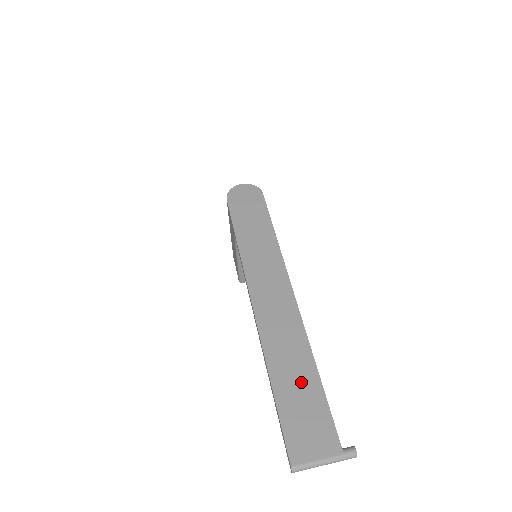
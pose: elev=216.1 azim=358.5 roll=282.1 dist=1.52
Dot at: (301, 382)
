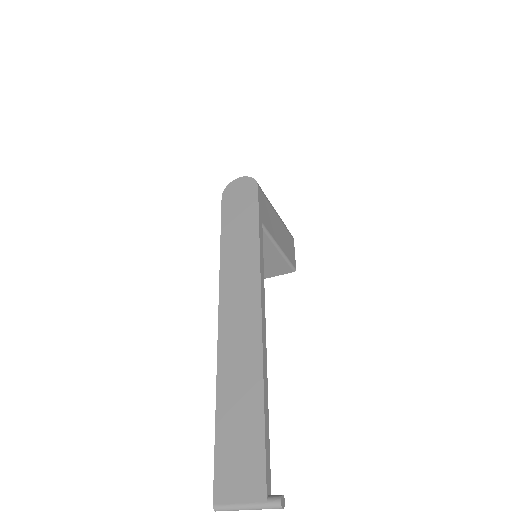
Dot at: (244, 412)
